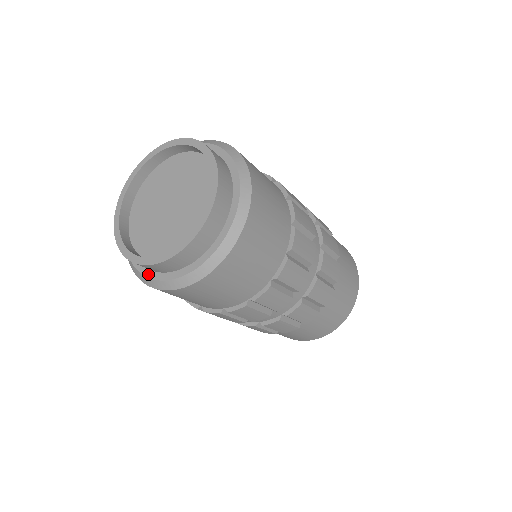
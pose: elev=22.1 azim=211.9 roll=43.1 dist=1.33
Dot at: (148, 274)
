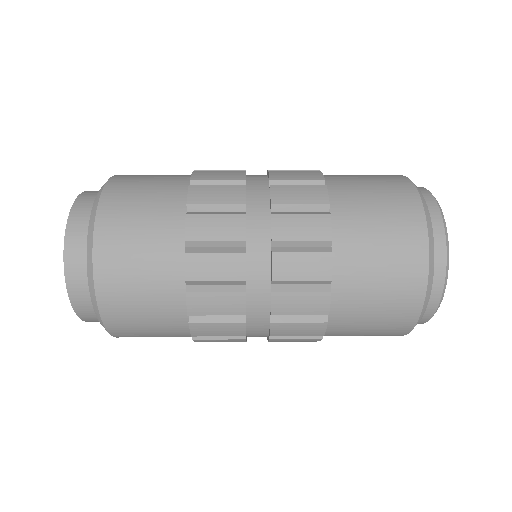
Dot at: occluded
